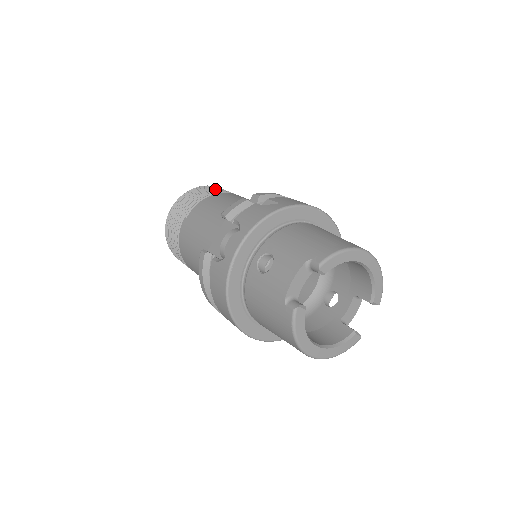
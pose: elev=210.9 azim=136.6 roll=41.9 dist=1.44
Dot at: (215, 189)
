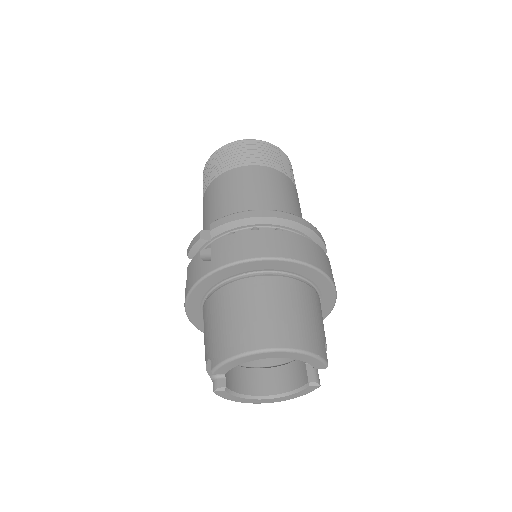
Dot at: (226, 158)
